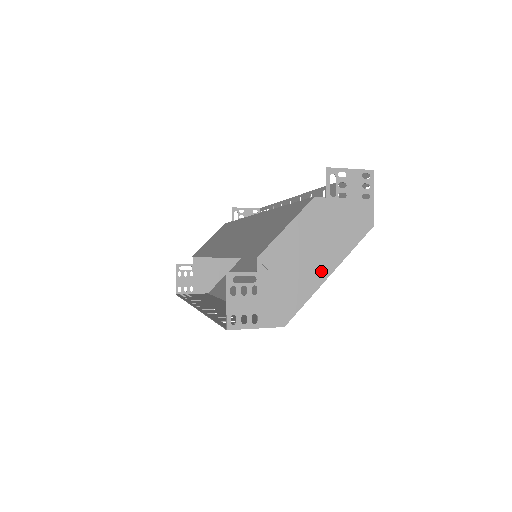
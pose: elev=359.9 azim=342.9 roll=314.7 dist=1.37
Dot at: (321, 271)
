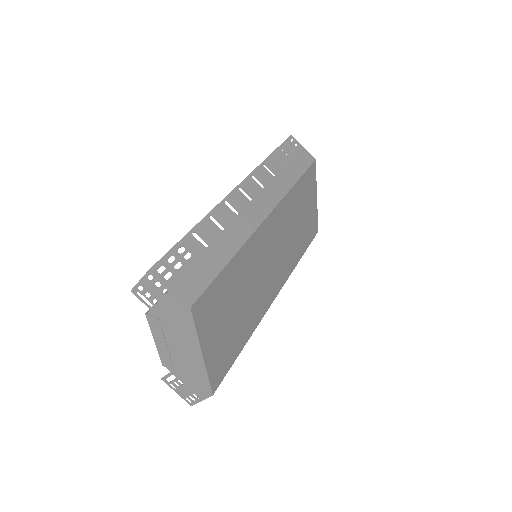
Dot at: (196, 356)
